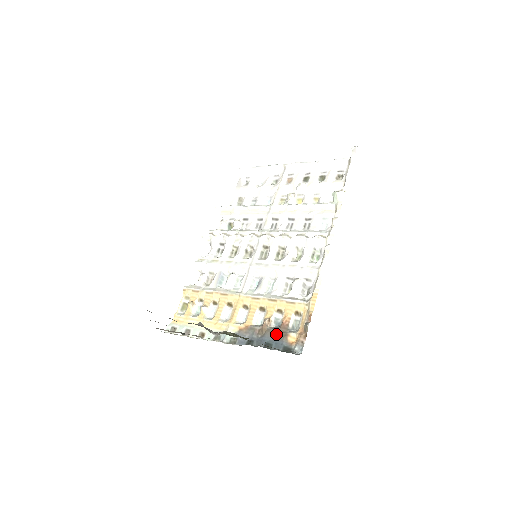
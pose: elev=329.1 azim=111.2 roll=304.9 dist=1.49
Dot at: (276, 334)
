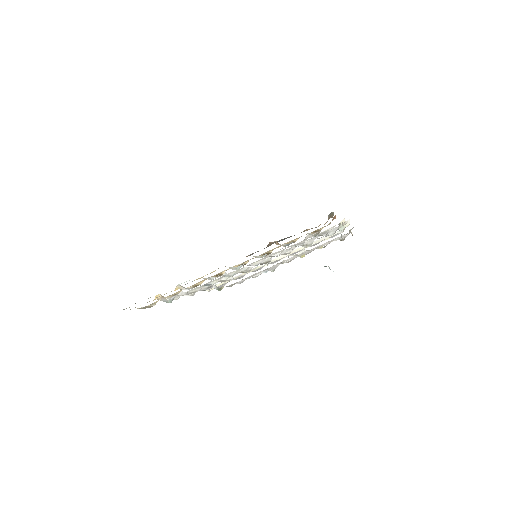
Dot at: occluded
